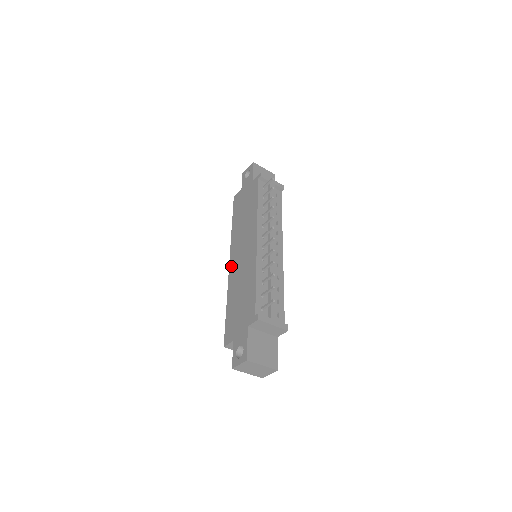
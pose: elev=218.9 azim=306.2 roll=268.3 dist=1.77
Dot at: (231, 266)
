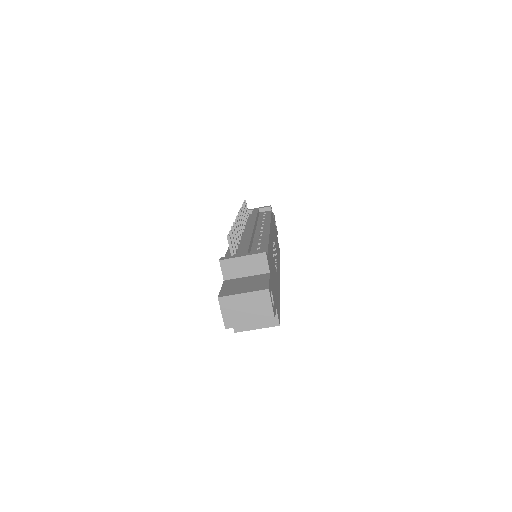
Dot at: occluded
